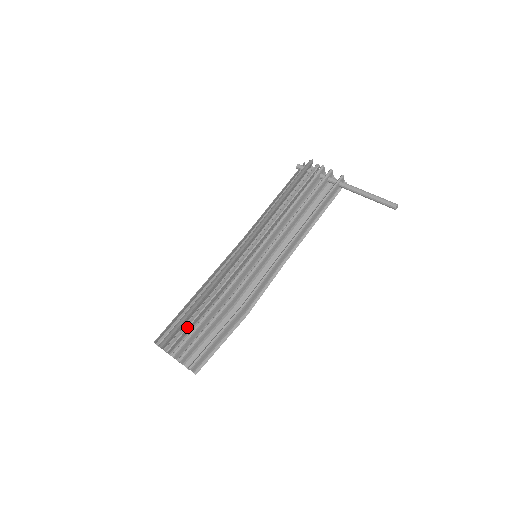
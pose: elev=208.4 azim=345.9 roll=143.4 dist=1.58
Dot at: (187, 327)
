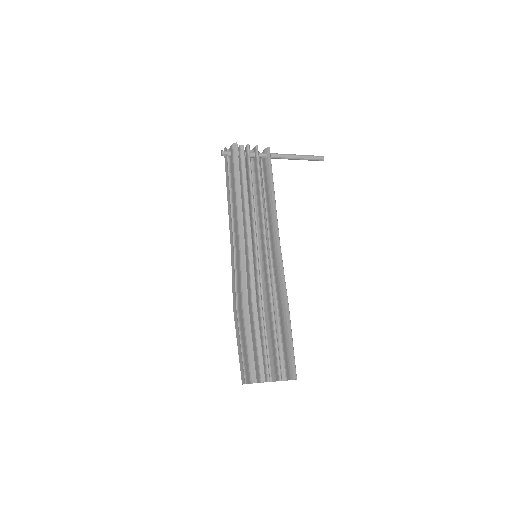
Dot at: (262, 351)
